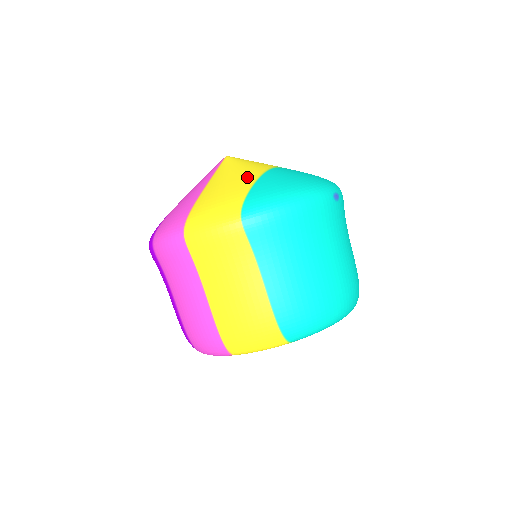
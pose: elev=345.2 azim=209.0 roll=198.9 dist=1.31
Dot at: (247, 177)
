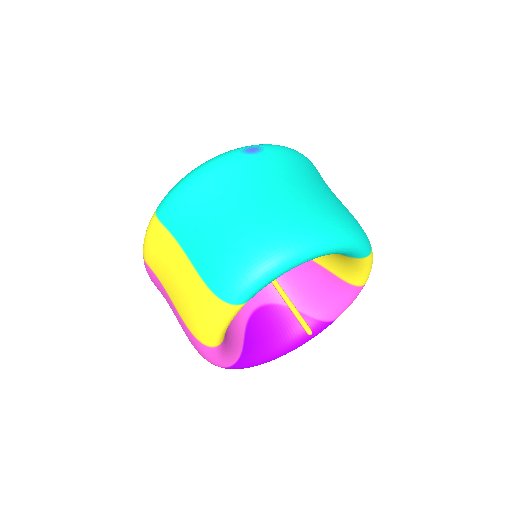
Dot at: occluded
